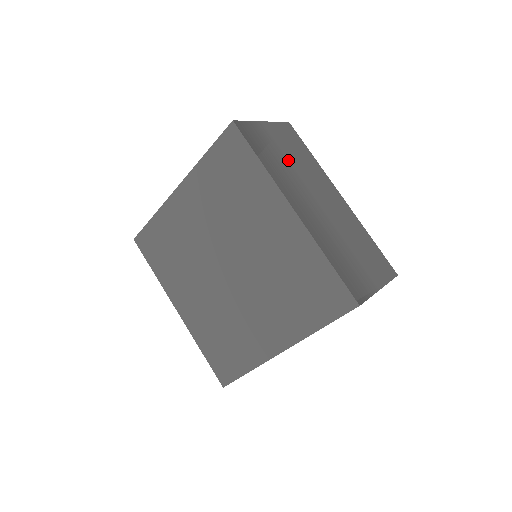
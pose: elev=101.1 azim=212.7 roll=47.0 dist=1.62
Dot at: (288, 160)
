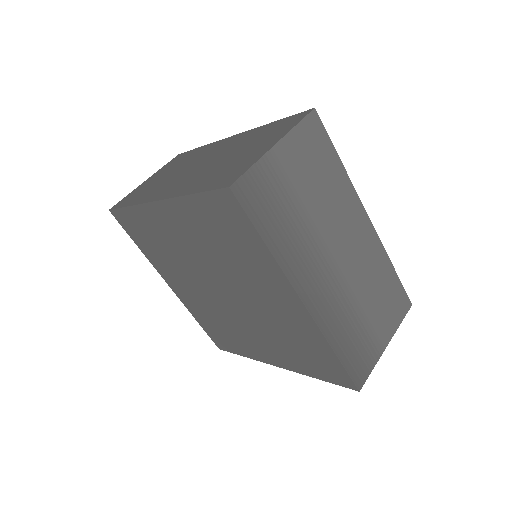
Dot at: (305, 206)
